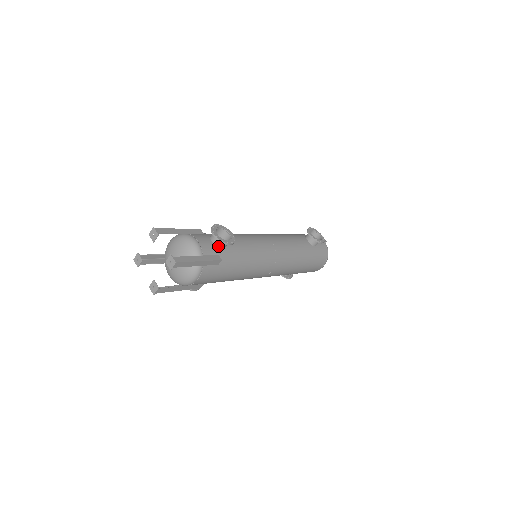
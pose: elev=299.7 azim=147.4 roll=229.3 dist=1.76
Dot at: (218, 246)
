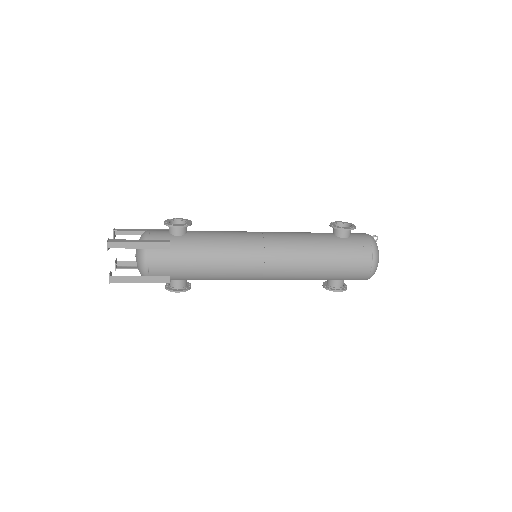
Dot at: (172, 233)
